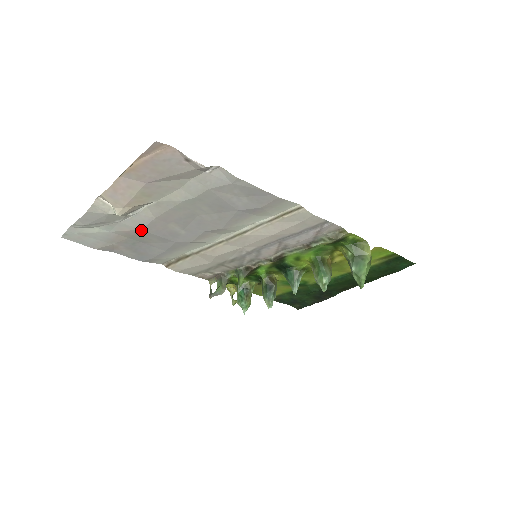
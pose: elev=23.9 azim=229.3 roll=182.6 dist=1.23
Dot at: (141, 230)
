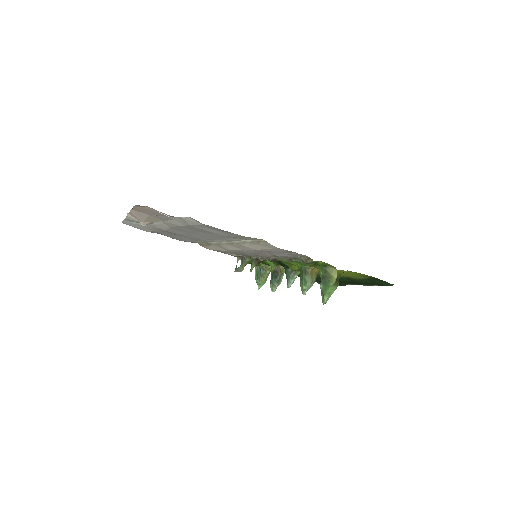
Dot at: occluded
